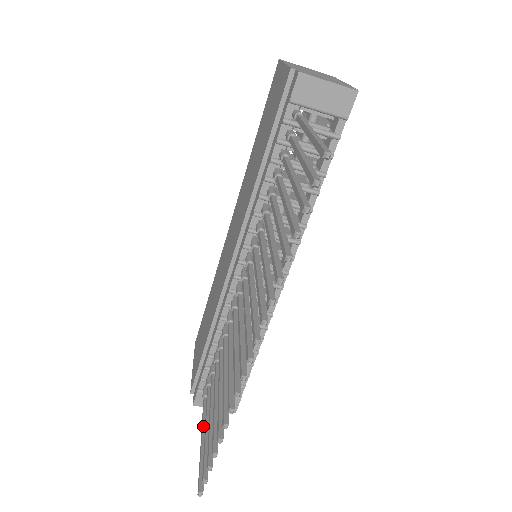
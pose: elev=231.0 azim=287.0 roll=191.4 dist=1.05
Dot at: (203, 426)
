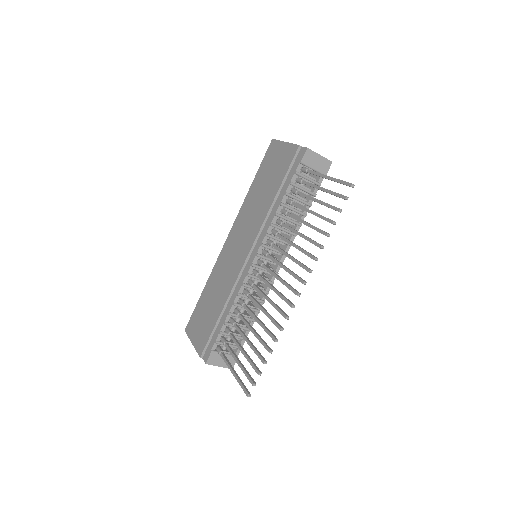
Dot at: (230, 366)
